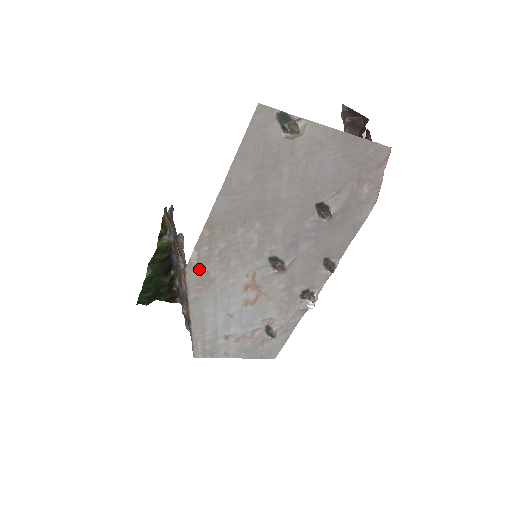
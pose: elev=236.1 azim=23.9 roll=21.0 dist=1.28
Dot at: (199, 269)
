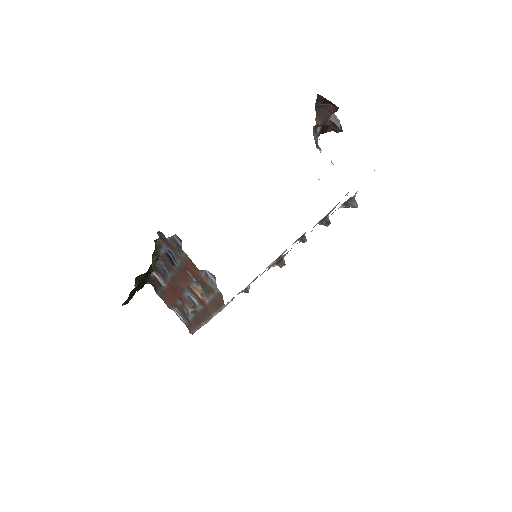
Dot at: occluded
